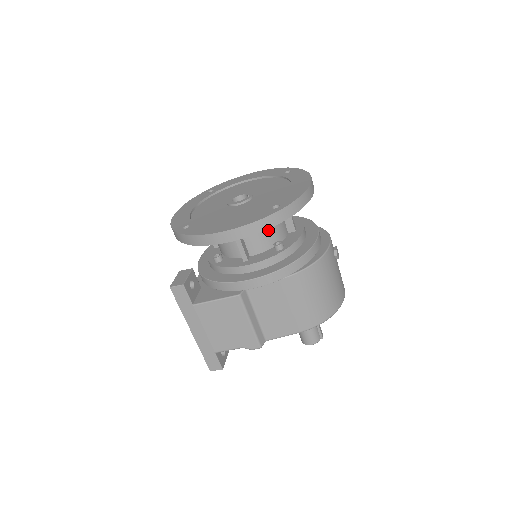
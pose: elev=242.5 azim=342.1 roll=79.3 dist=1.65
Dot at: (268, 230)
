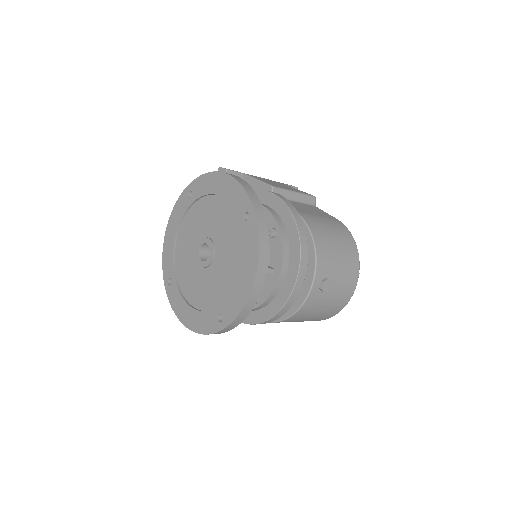
Dot at: occluded
